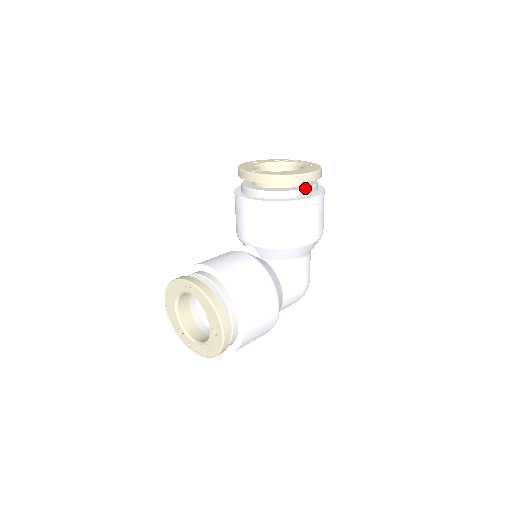
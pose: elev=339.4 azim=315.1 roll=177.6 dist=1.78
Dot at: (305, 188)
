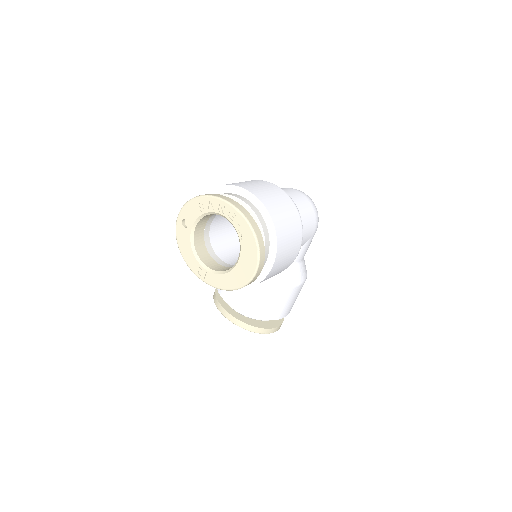
Dot at: occluded
